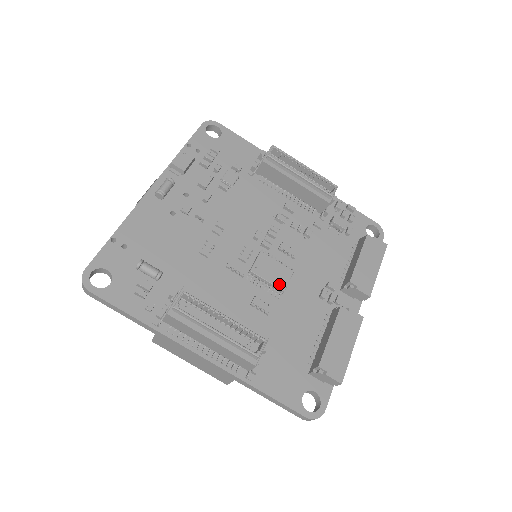
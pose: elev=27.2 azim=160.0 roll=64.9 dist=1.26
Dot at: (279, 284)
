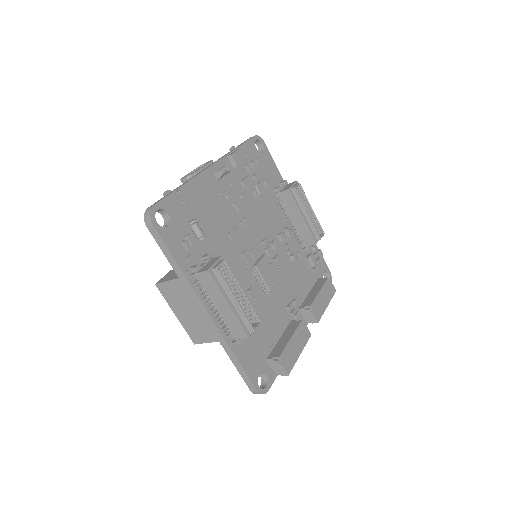
Dot at: (269, 285)
